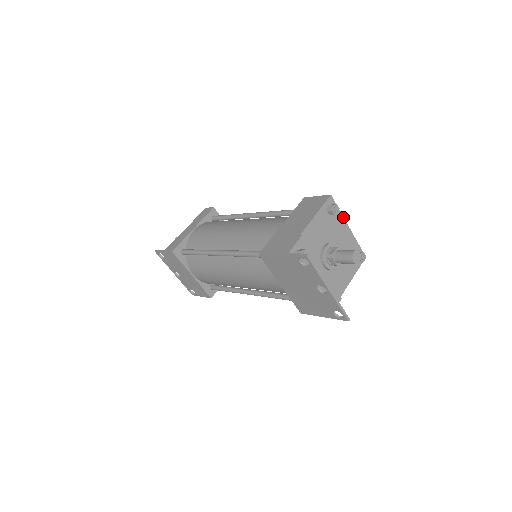
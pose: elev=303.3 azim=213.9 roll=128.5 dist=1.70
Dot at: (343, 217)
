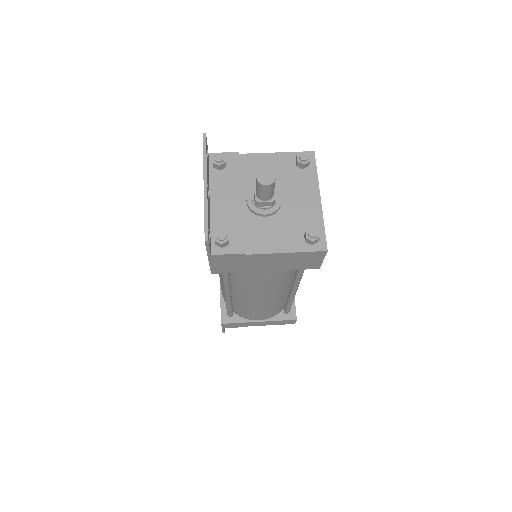
Dot at: (318, 183)
